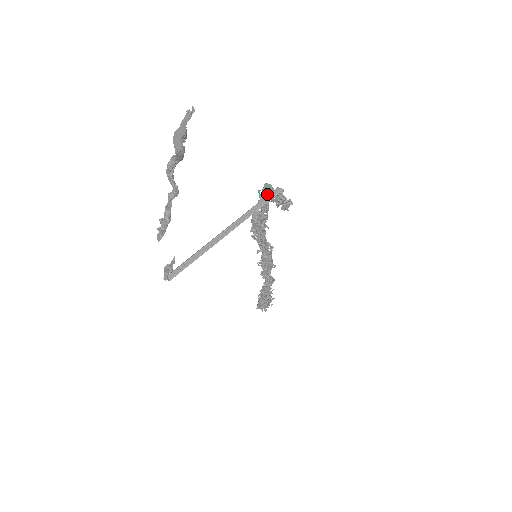
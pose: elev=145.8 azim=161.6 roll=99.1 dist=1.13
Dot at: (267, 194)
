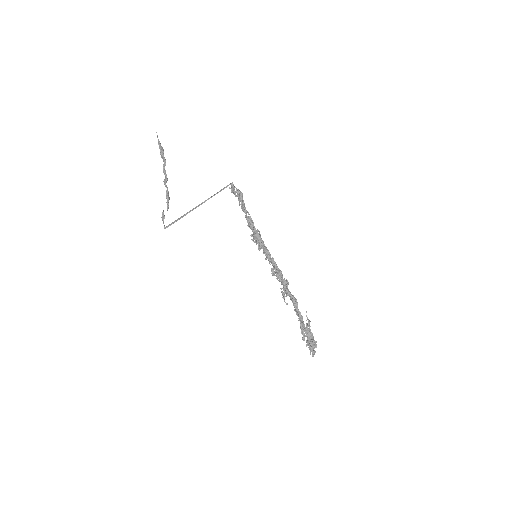
Dot at: (238, 196)
